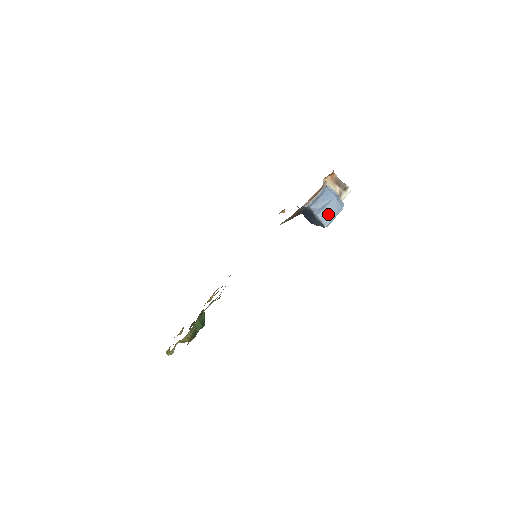
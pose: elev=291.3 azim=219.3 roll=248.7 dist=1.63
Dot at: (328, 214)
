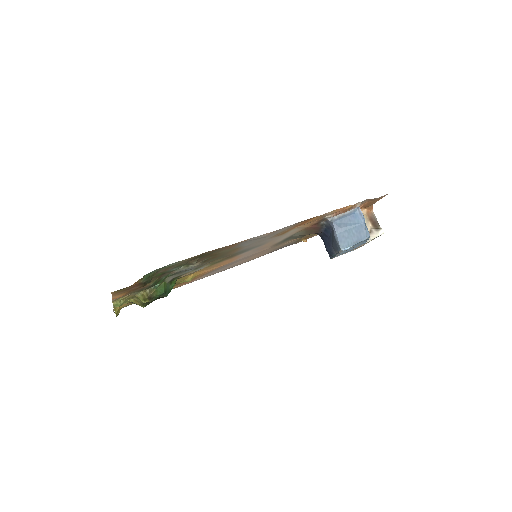
Dot at: (349, 237)
